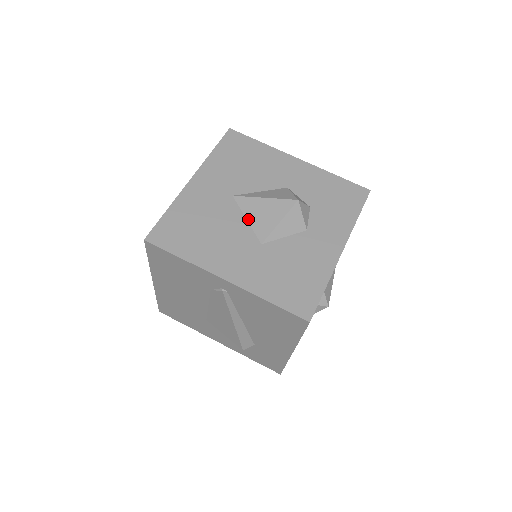
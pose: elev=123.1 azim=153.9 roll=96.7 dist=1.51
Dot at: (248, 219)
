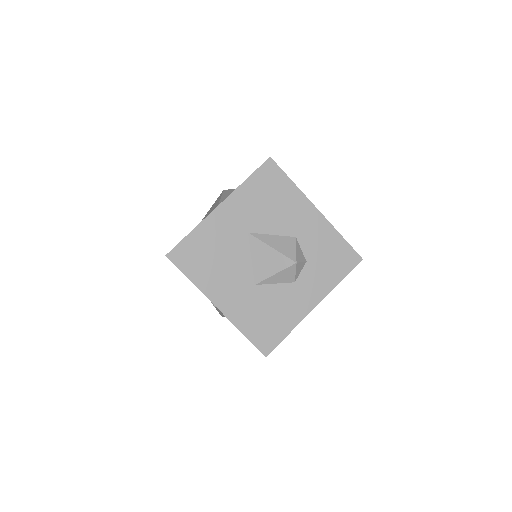
Dot at: (253, 259)
